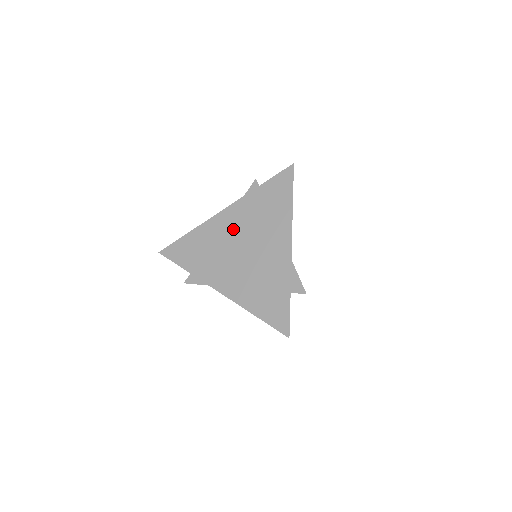
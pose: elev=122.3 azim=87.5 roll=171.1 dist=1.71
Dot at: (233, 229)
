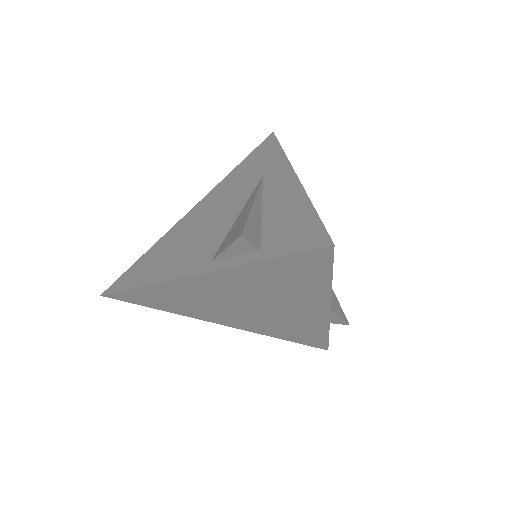
Dot at: (222, 293)
